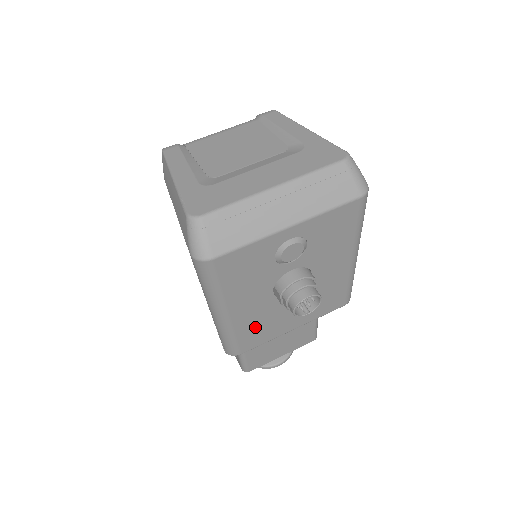
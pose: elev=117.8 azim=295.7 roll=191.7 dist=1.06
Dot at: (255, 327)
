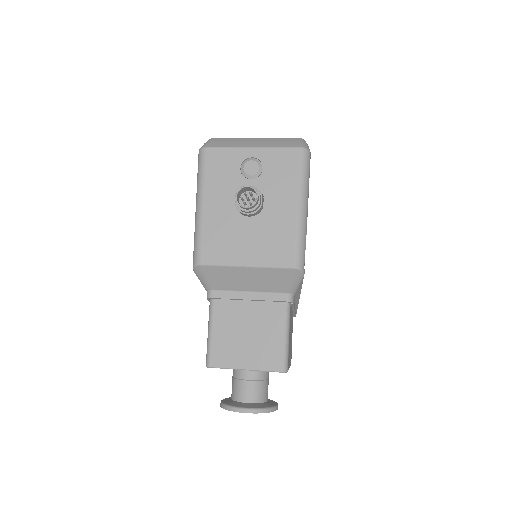
Dot at: (217, 235)
